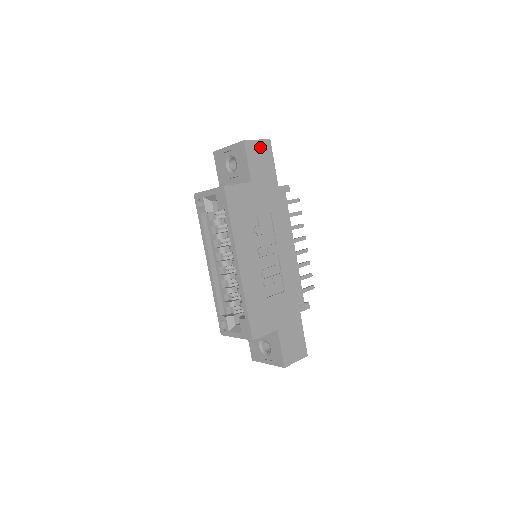
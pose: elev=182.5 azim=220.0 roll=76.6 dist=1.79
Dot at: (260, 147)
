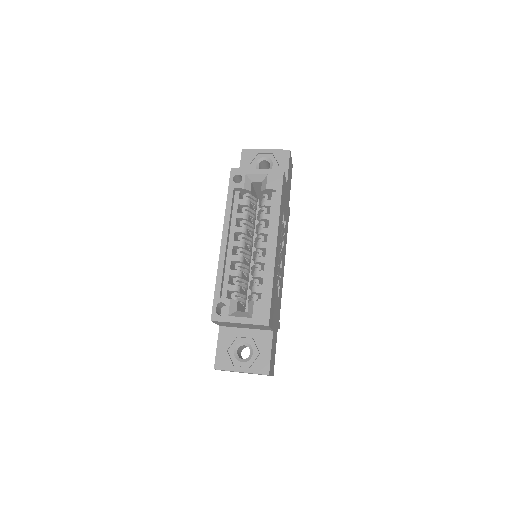
Dot at: (291, 165)
